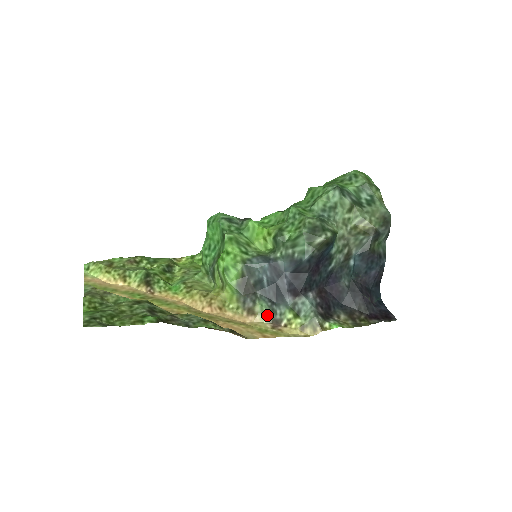
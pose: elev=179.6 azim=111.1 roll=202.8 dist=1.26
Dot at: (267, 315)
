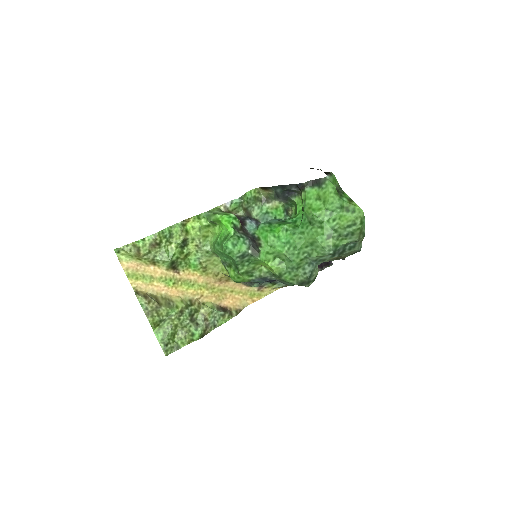
Dot at: occluded
